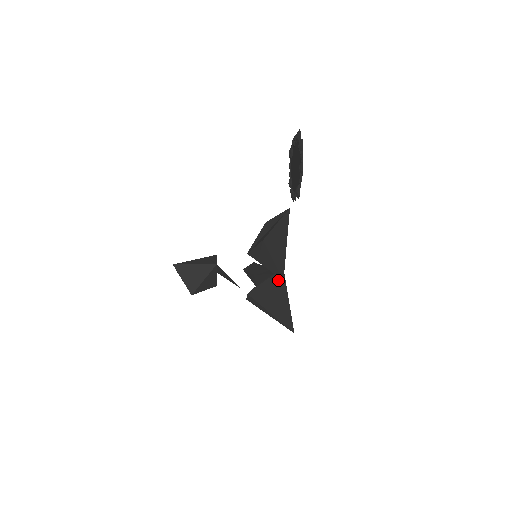
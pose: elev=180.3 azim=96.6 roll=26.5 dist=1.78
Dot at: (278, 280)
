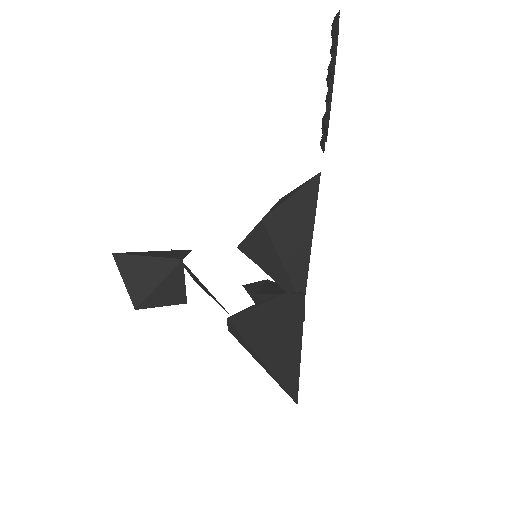
Dot at: (291, 303)
